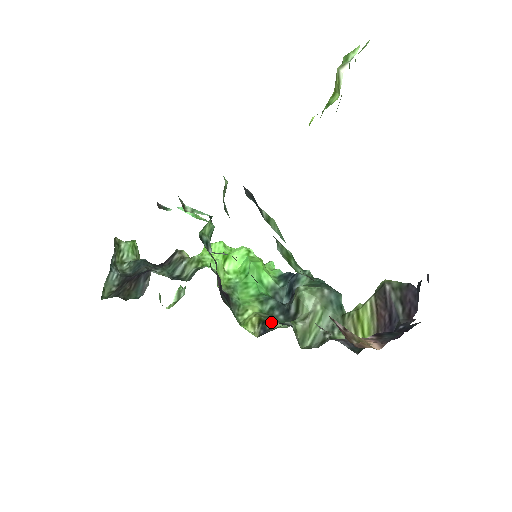
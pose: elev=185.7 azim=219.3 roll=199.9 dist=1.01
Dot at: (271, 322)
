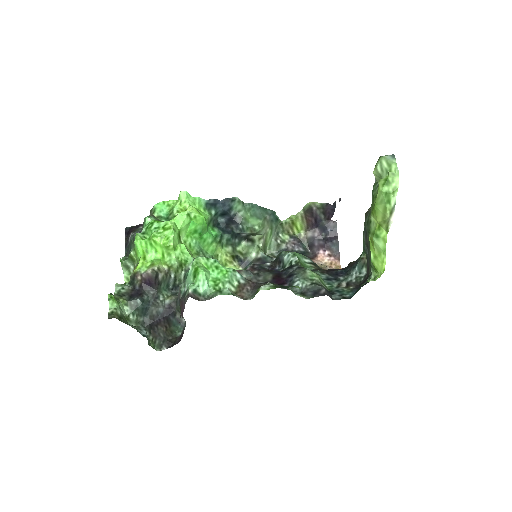
Dot at: (238, 252)
